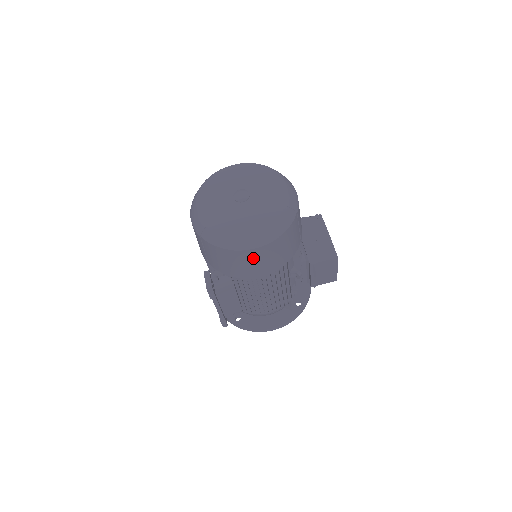
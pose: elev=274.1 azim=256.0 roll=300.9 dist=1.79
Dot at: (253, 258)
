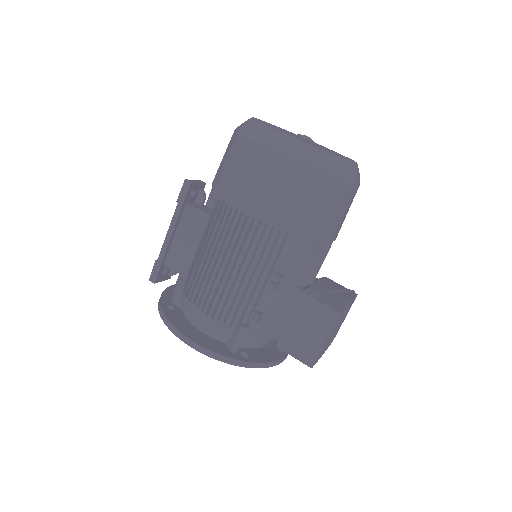
Dot at: (260, 169)
